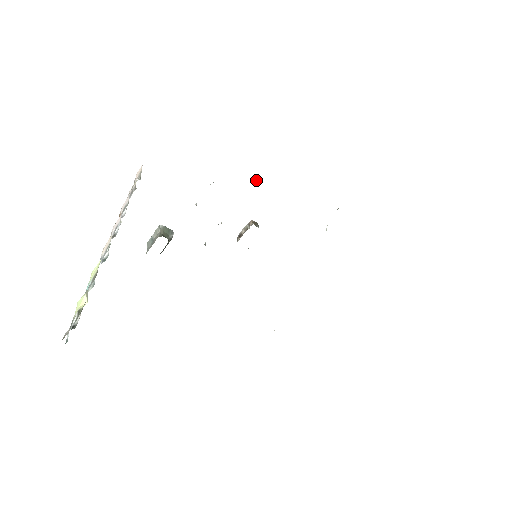
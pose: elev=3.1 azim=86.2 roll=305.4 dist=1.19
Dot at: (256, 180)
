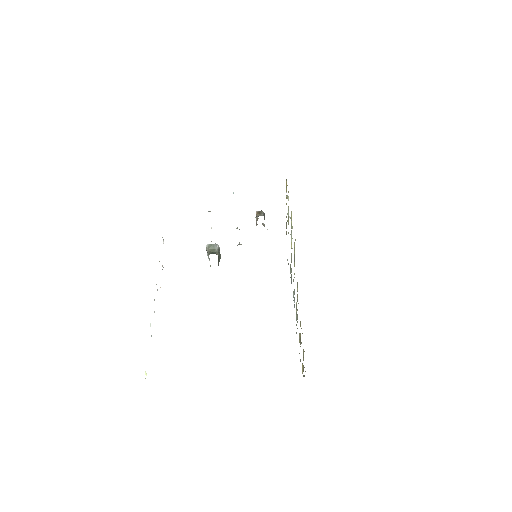
Dot at: occluded
